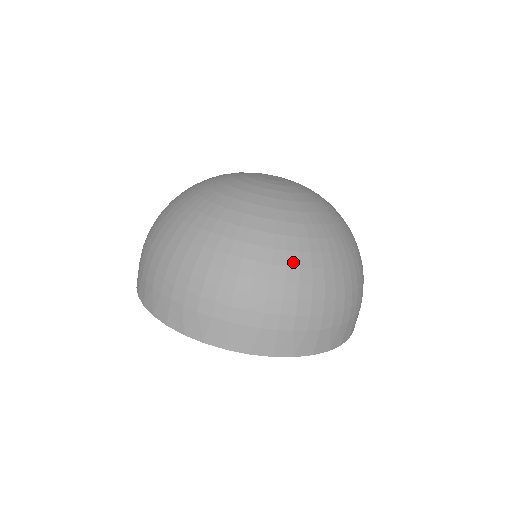
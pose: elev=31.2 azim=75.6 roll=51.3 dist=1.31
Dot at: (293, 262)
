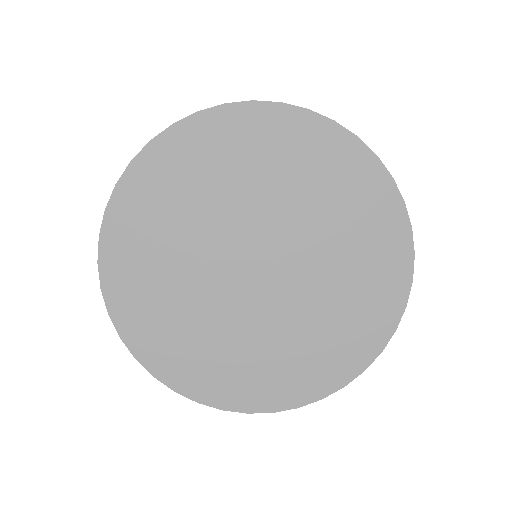
Dot at: occluded
